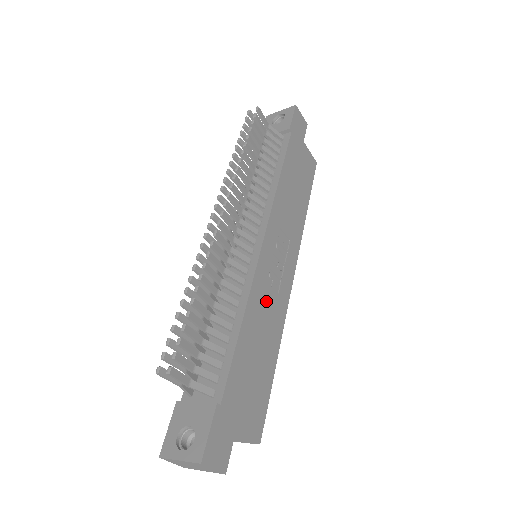
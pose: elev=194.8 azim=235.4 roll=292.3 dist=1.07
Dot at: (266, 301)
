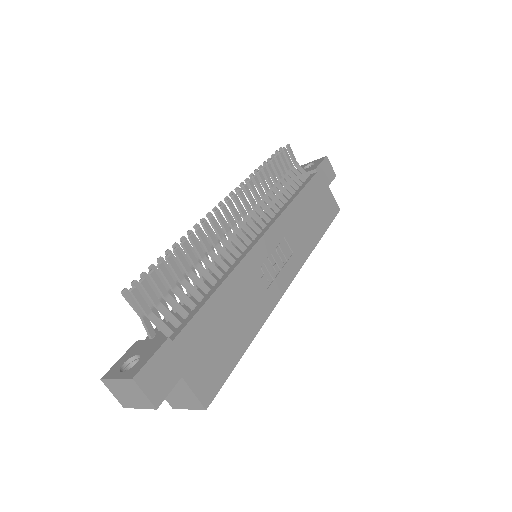
Dot at: (251, 286)
